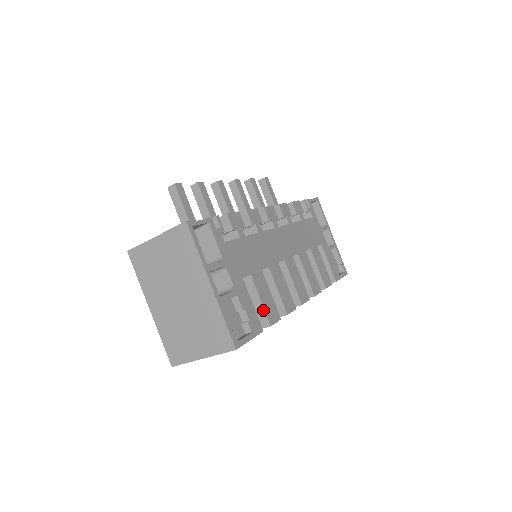
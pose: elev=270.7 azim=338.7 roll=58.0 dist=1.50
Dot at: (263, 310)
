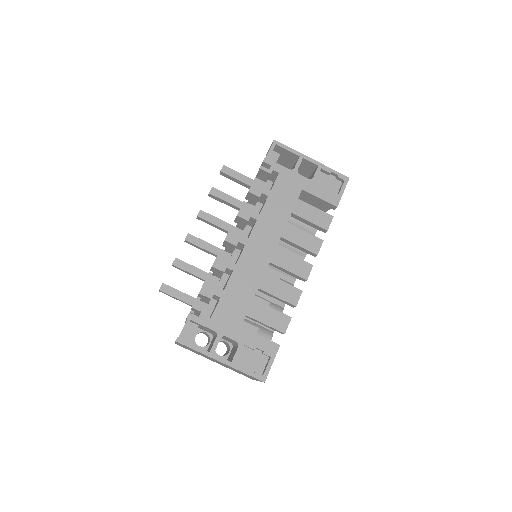
Dot at: (272, 328)
